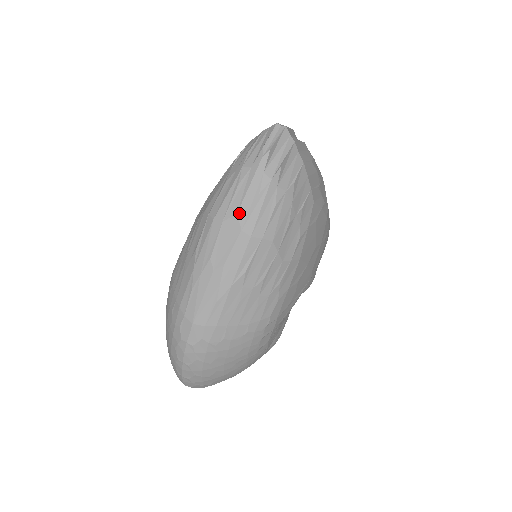
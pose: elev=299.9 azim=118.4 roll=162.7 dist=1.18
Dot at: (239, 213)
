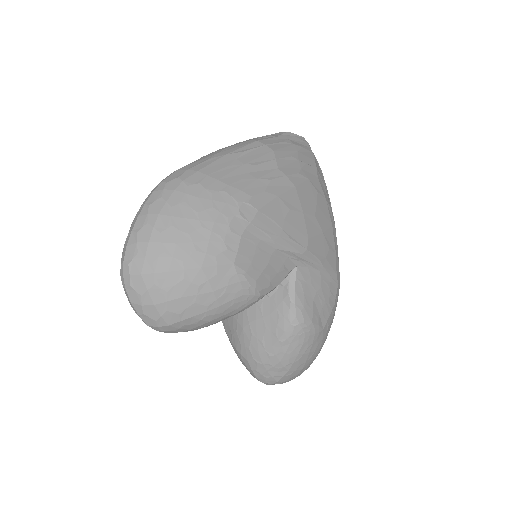
Dot at: occluded
